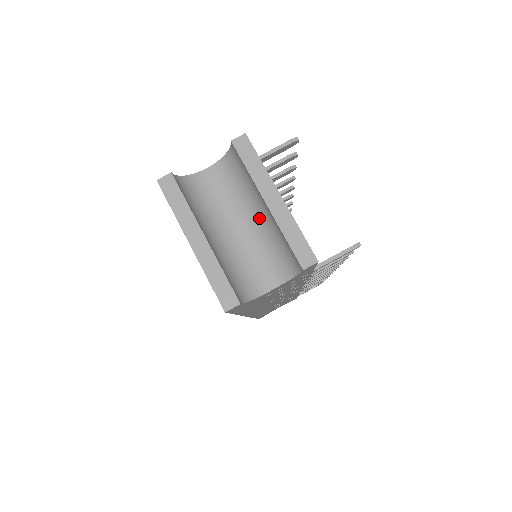
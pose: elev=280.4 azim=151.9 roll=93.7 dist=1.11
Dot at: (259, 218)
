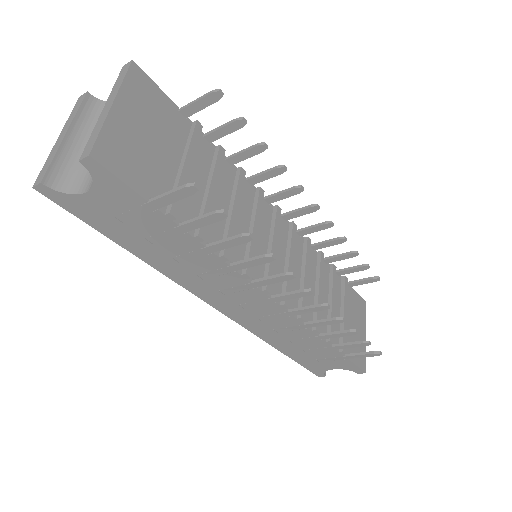
Dot at: occluded
